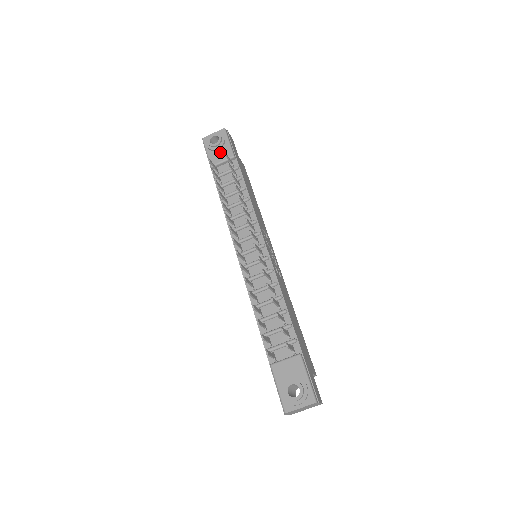
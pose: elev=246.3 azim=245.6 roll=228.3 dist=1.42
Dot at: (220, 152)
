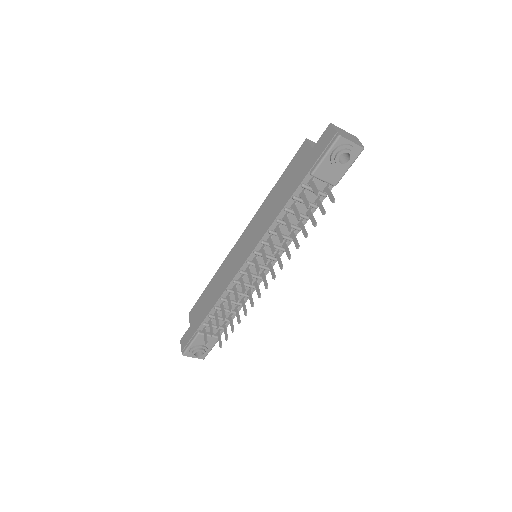
Dot at: (333, 170)
